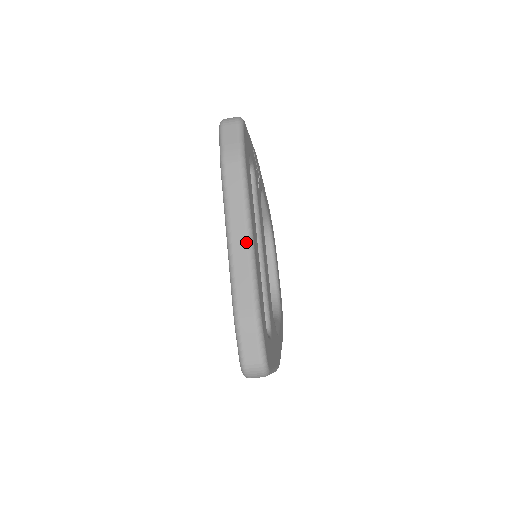
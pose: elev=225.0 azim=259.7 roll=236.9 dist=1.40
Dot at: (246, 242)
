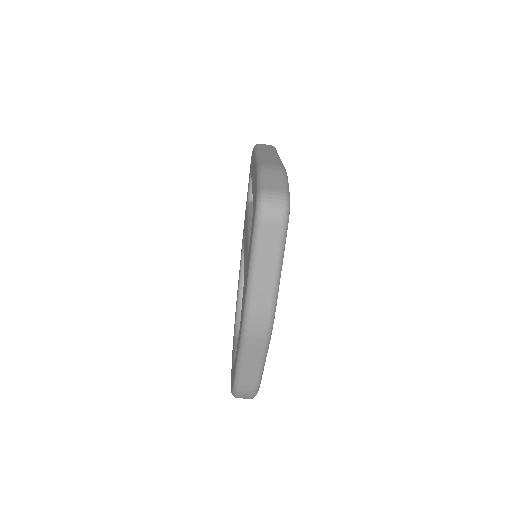
Dot at: (275, 155)
